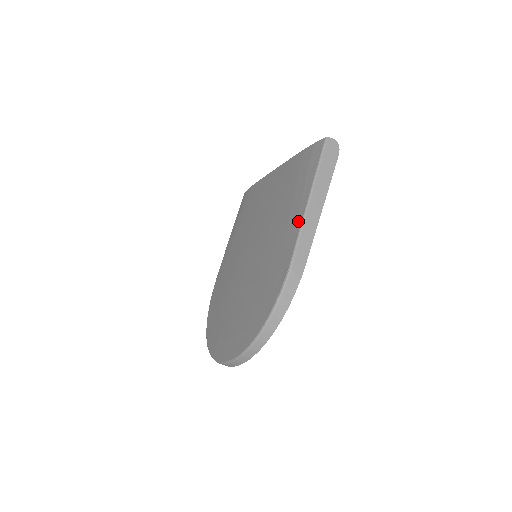
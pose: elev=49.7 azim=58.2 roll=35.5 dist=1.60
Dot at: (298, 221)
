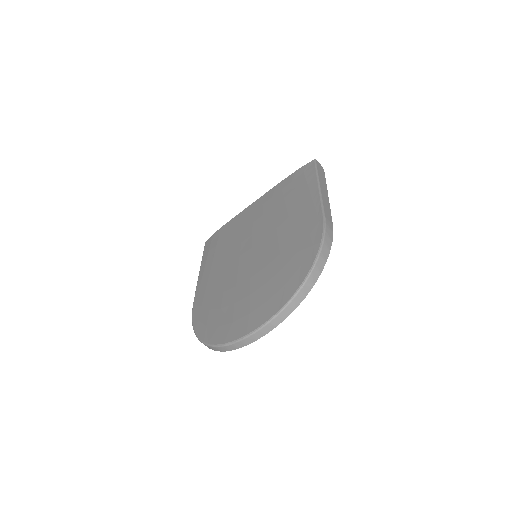
Dot at: (315, 200)
